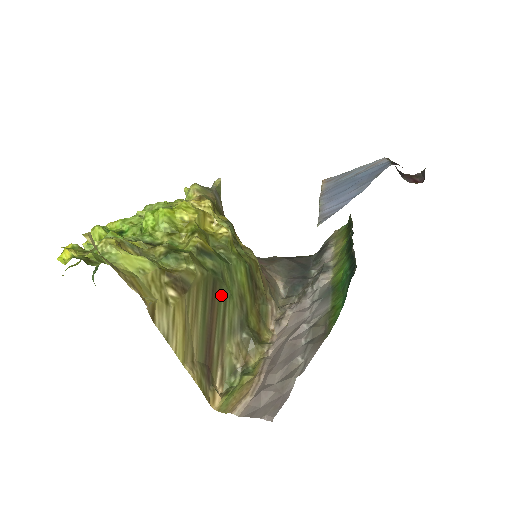
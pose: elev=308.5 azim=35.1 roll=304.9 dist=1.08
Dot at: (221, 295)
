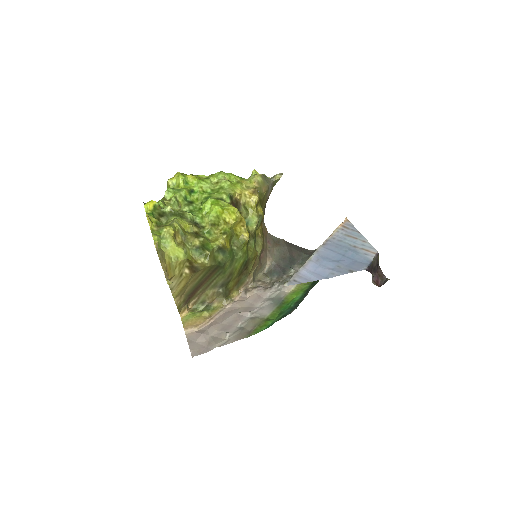
Dot at: (218, 272)
